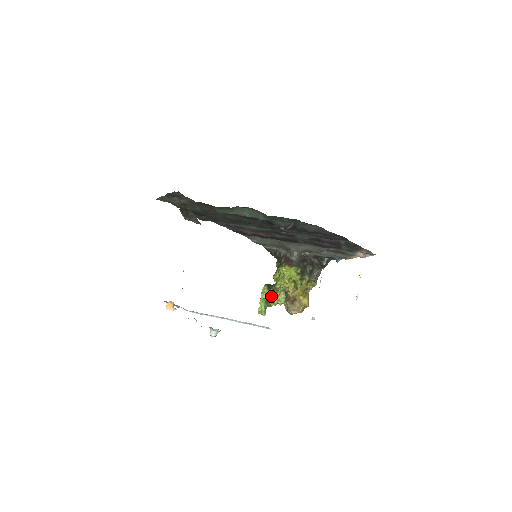
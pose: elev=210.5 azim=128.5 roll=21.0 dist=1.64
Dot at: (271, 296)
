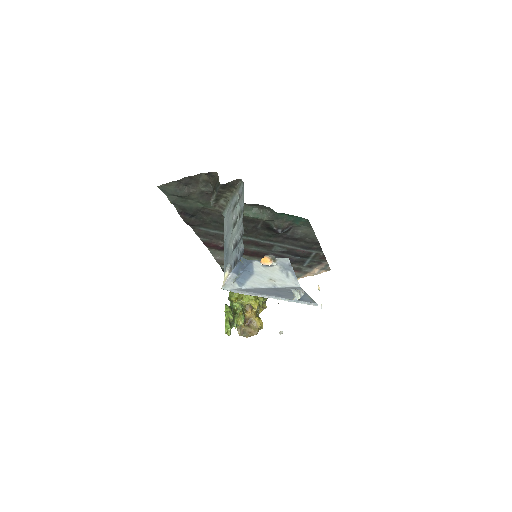
Dot at: (233, 316)
